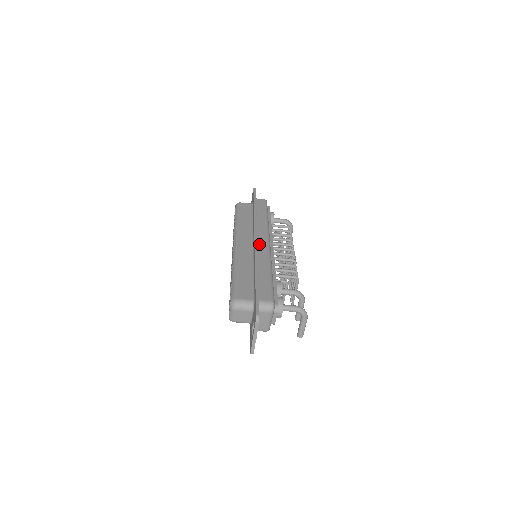
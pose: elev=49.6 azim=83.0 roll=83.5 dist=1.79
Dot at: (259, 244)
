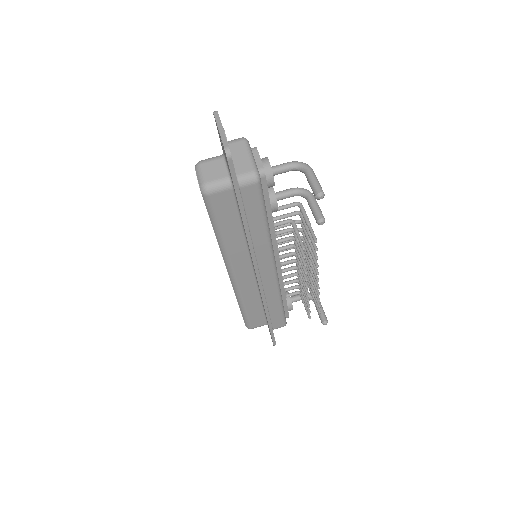
Dot at: occluded
